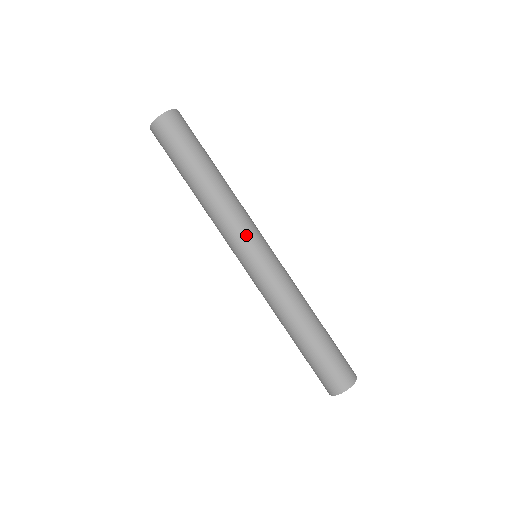
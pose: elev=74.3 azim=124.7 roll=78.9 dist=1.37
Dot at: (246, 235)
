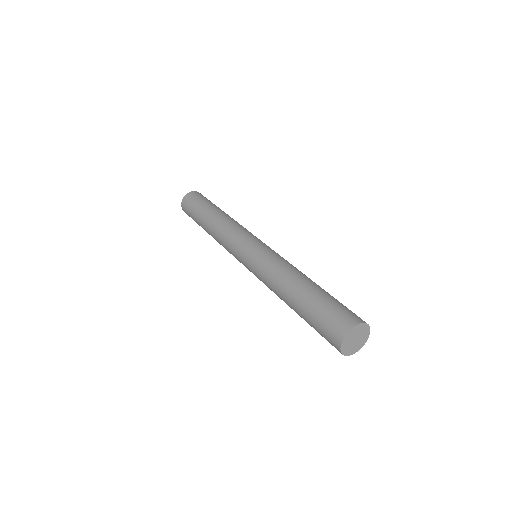
Dot at: (246, 234)
